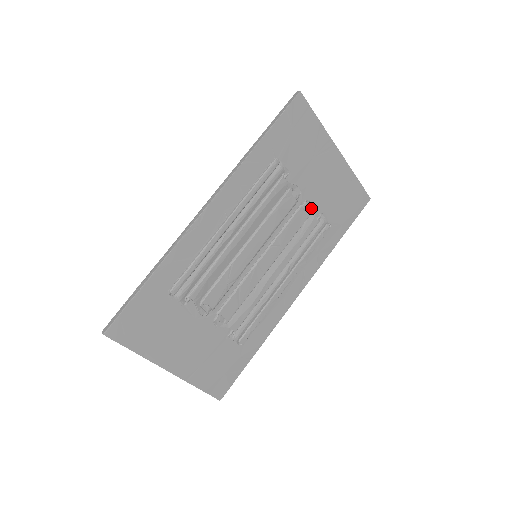
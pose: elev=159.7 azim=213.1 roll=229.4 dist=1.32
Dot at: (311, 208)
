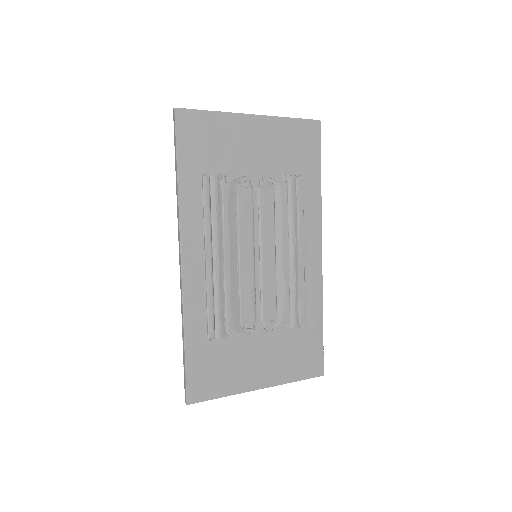
Dot at: (270, 180)
